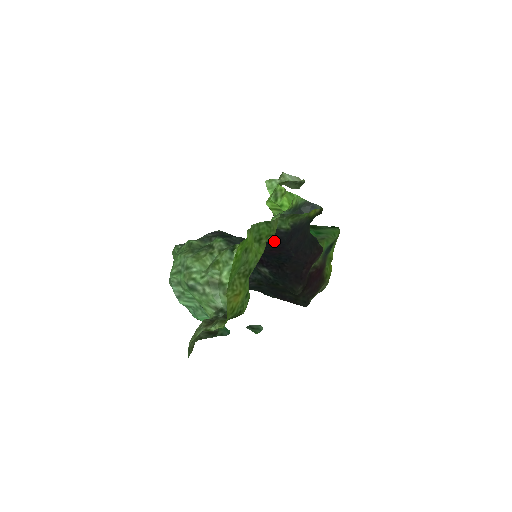
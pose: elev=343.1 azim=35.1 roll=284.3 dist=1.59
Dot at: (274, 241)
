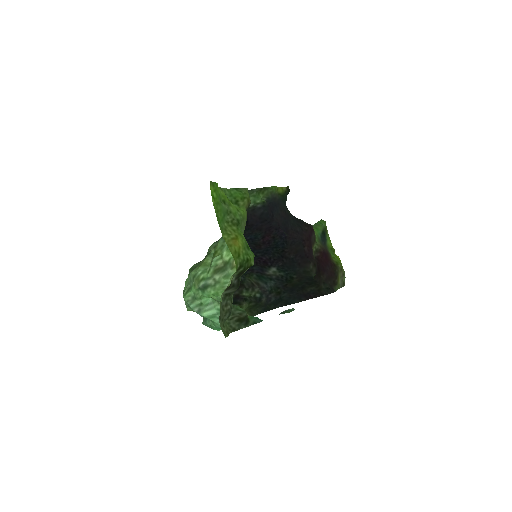
Dot at: (259, 222)
